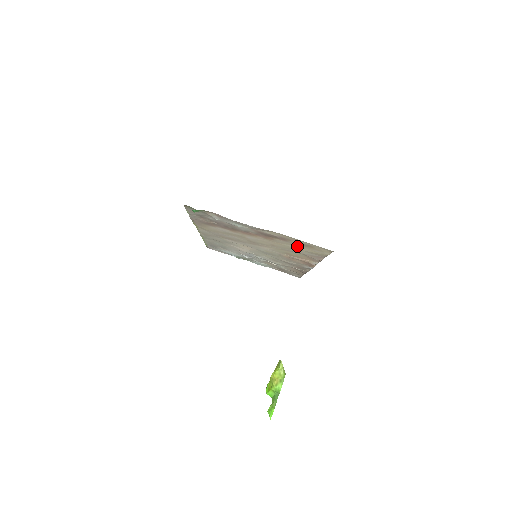
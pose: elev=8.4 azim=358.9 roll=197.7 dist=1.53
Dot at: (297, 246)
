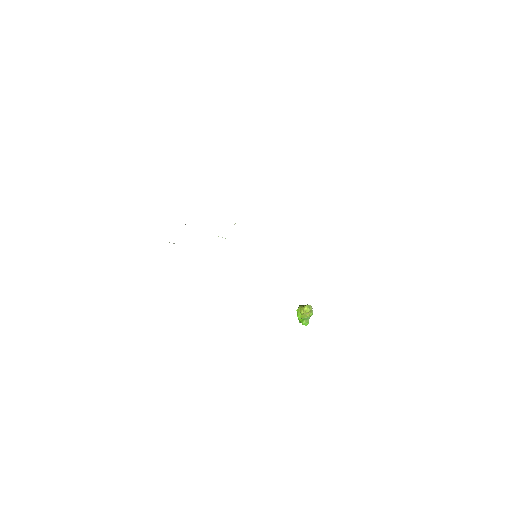
Dot at: occluded
